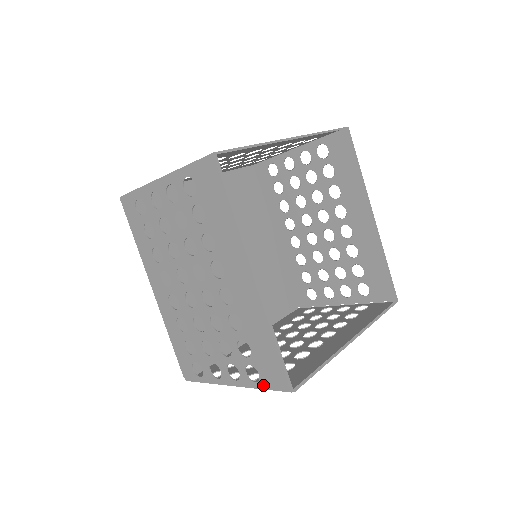
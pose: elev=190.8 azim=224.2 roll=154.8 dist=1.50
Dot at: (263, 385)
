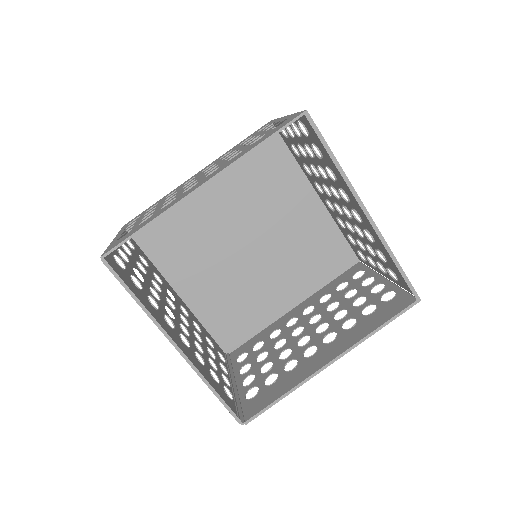
Dot at: (235, 405)
